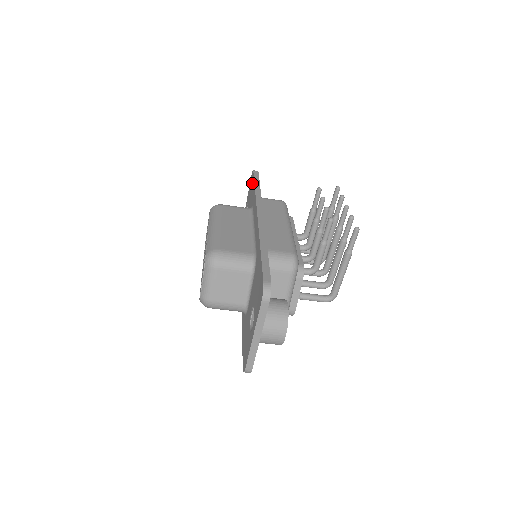
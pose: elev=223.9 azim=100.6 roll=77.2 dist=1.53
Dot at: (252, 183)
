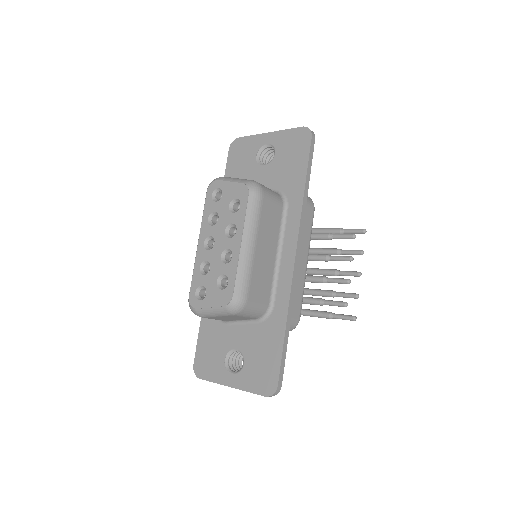
Dot at: (301, 155)
